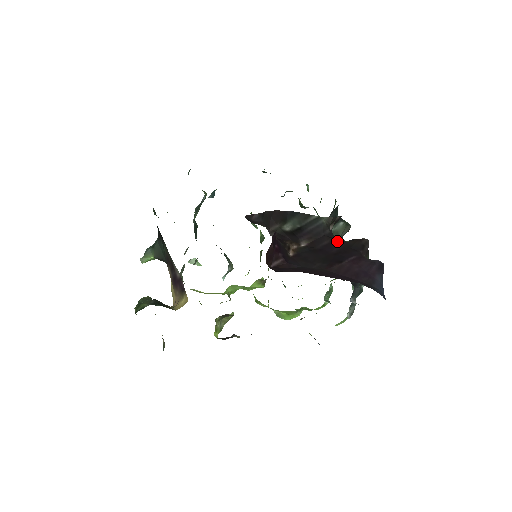
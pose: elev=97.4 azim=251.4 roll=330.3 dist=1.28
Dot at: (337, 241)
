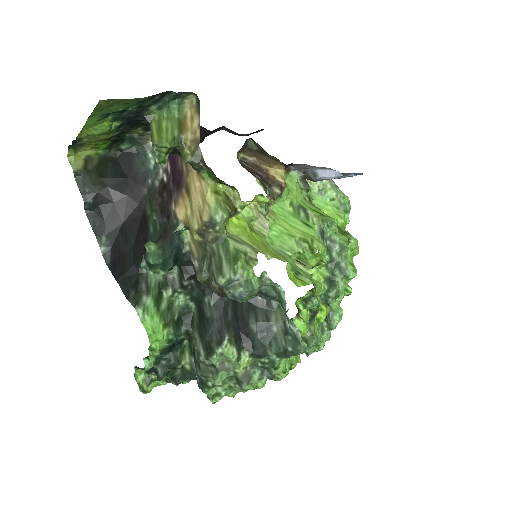
Dot at: occluded
